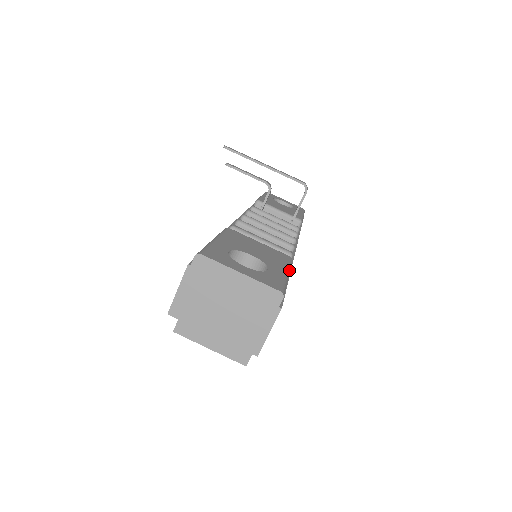
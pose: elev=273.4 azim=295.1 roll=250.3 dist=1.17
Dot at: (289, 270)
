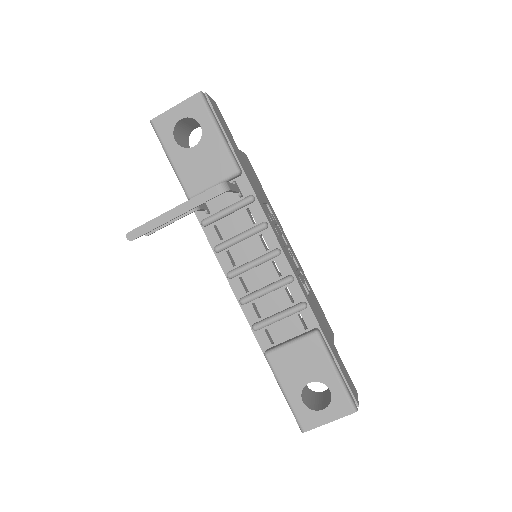
Dot at: (332, 363)
